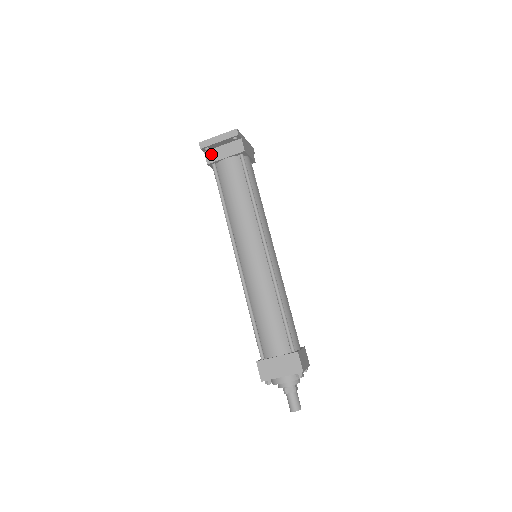
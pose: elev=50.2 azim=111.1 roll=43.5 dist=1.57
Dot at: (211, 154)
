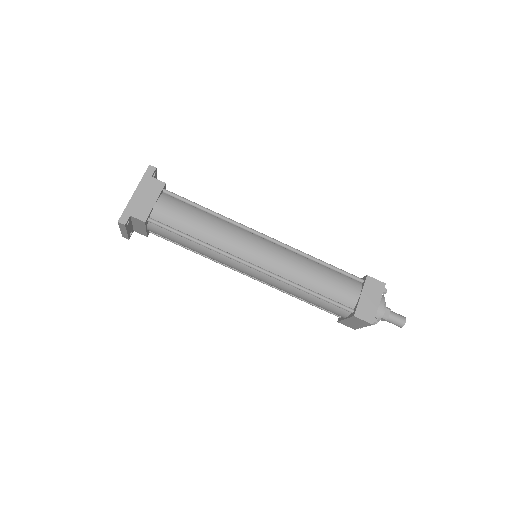
Dot at: (138, 231)
